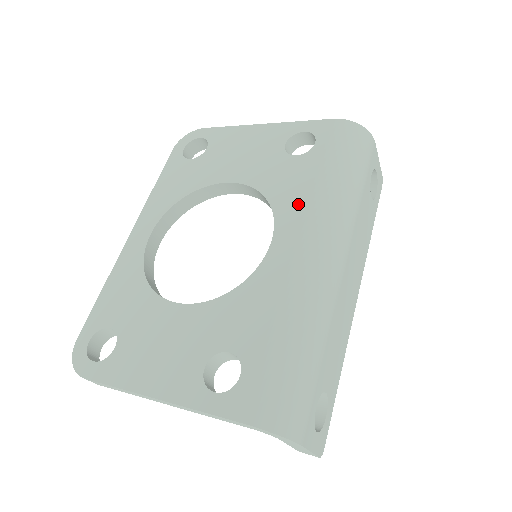
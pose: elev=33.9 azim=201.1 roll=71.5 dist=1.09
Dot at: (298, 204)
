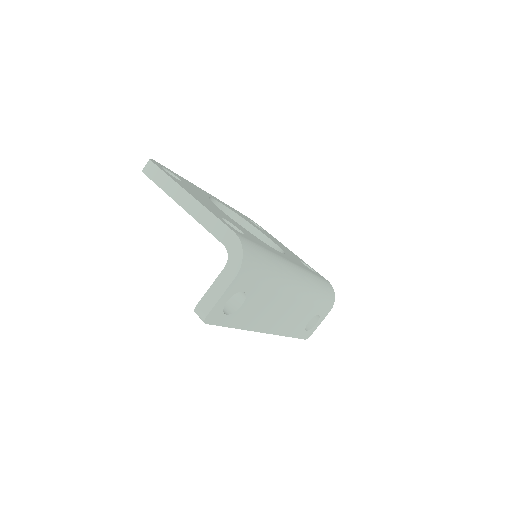
Dot at: (298, 264)
